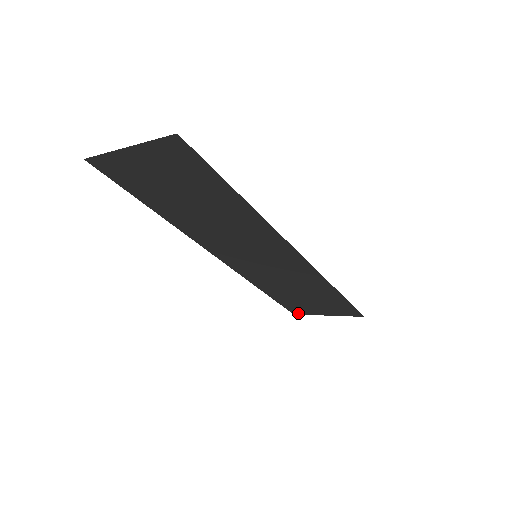
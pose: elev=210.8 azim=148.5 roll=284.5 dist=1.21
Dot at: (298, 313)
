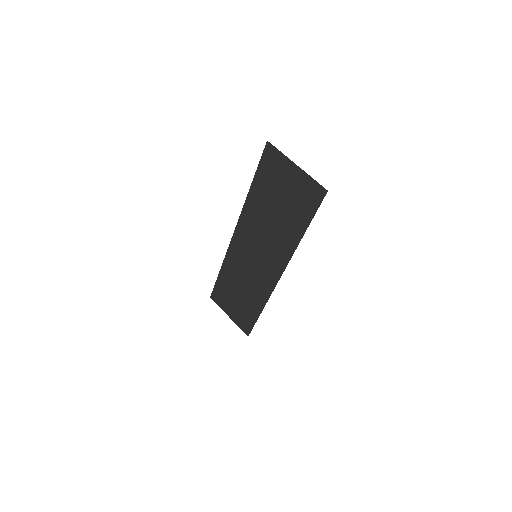
Dot at: (214, 299)
